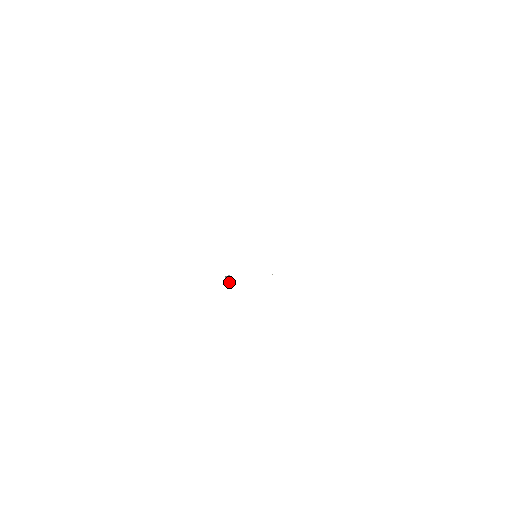
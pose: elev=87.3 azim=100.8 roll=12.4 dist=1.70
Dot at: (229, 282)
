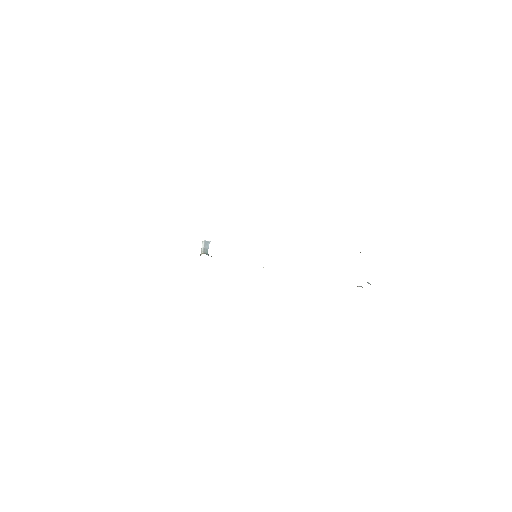
Dot at: occluded
